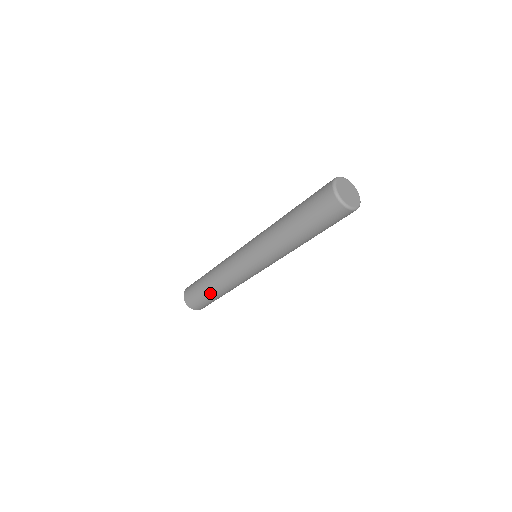
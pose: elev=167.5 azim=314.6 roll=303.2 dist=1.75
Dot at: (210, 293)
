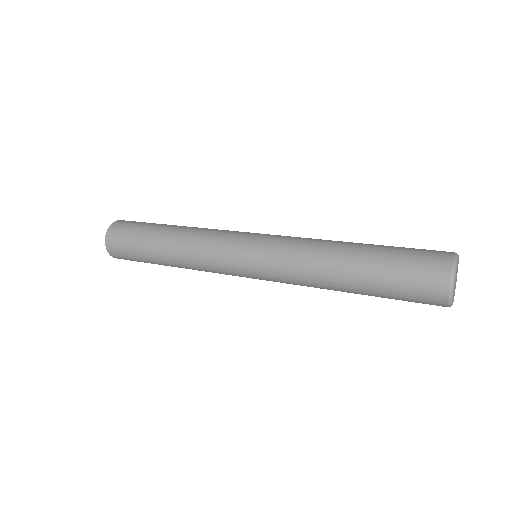
Dot at: (165, 265)
